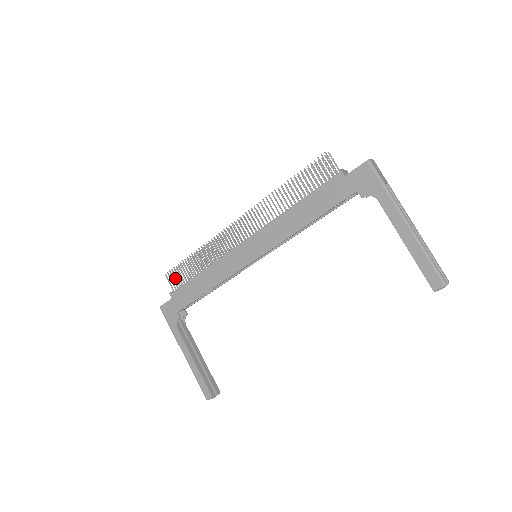
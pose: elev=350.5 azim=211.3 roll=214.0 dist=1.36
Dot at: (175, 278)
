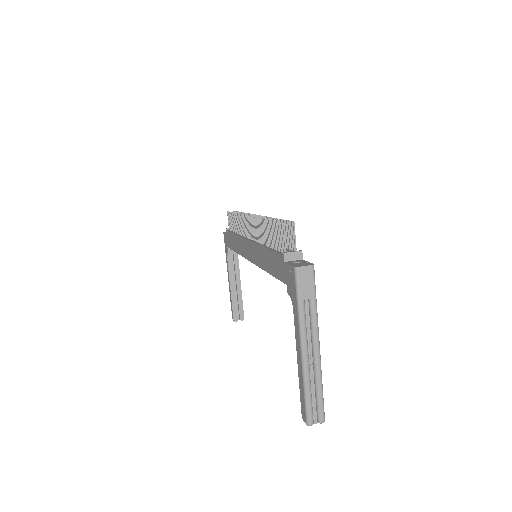
Dot at: occluded
